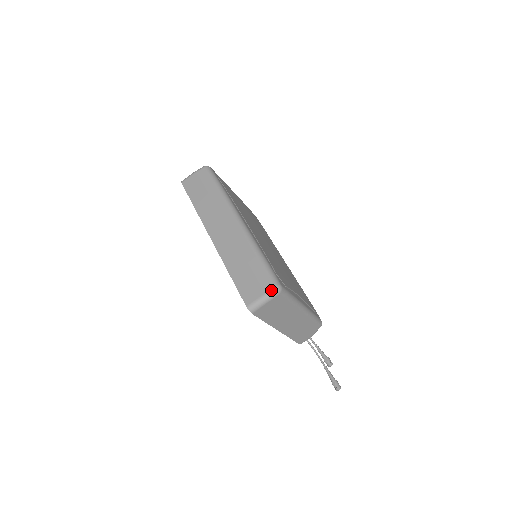
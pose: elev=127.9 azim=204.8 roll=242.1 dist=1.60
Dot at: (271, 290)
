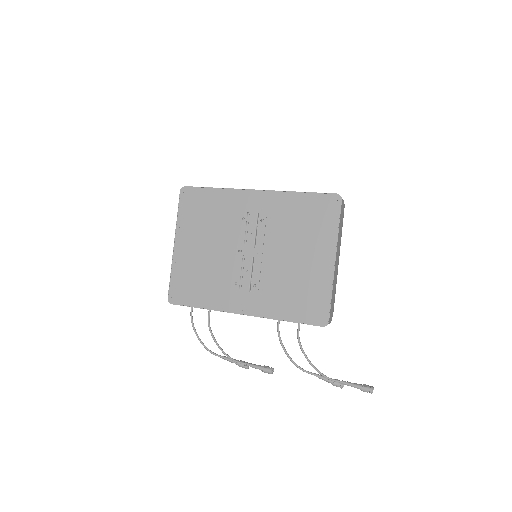
Dot at: occluded
